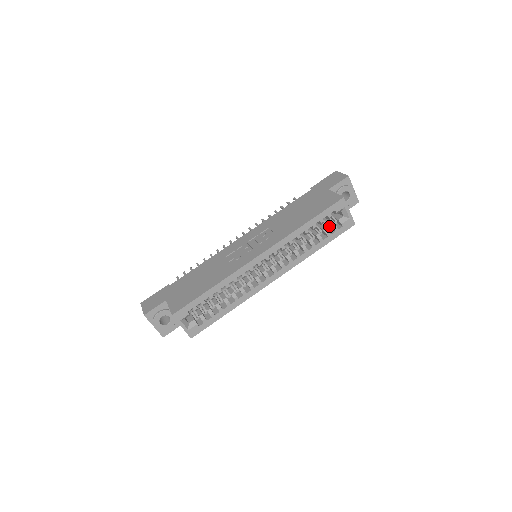
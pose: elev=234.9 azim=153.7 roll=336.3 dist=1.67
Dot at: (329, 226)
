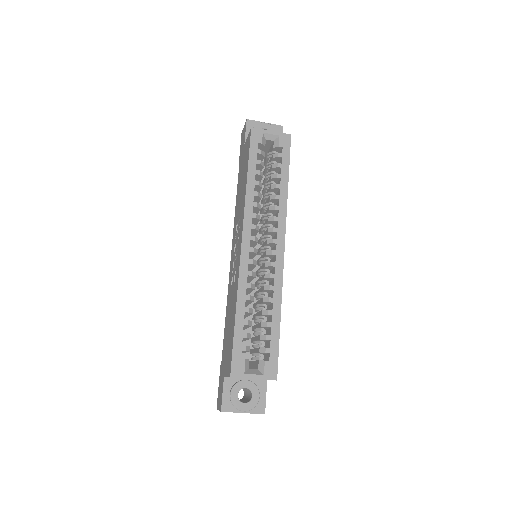
Dot at: (274, 161)
